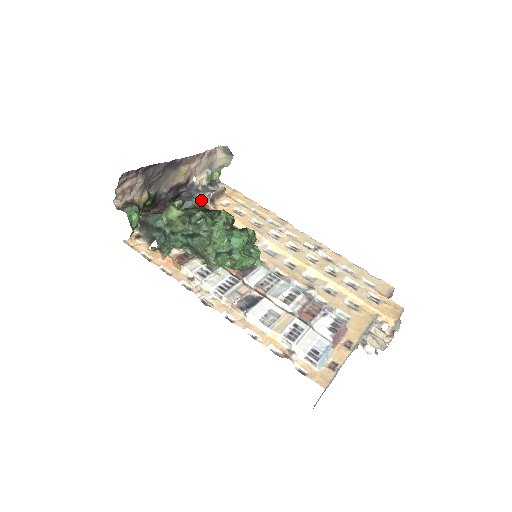
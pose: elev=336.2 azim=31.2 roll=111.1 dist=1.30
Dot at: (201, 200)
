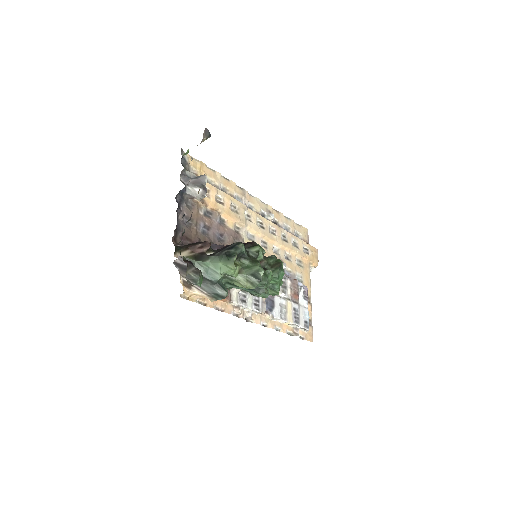
Dot at: (191, 198)
